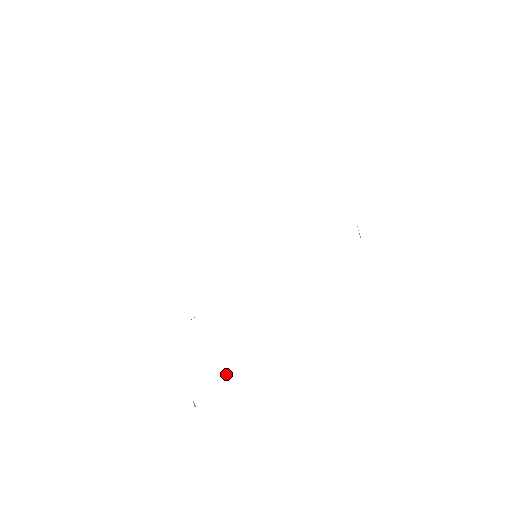
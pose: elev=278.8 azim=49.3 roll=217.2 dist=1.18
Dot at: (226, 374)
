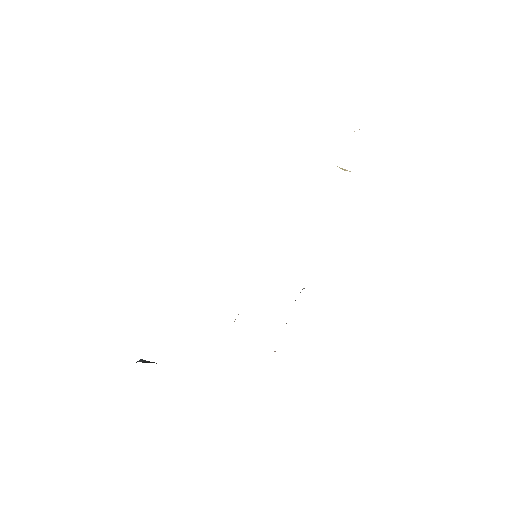
Dot at: (286, 323)
